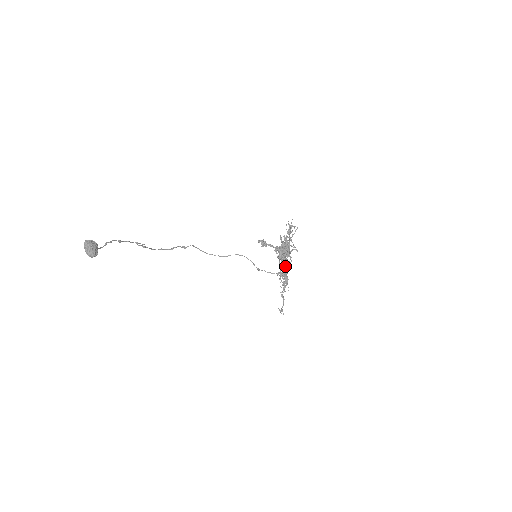
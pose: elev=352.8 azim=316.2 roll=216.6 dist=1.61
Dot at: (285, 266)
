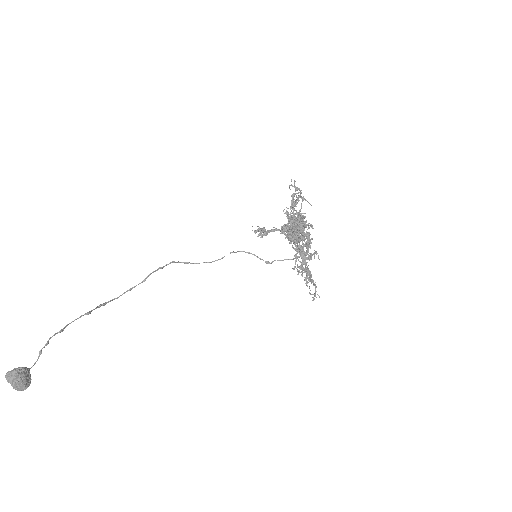
Dot at: (304, 241)
